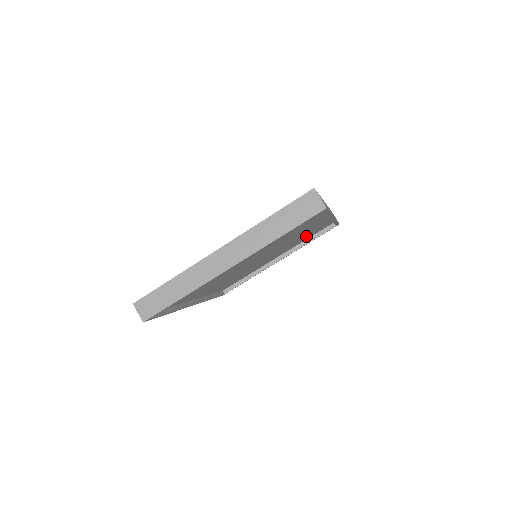
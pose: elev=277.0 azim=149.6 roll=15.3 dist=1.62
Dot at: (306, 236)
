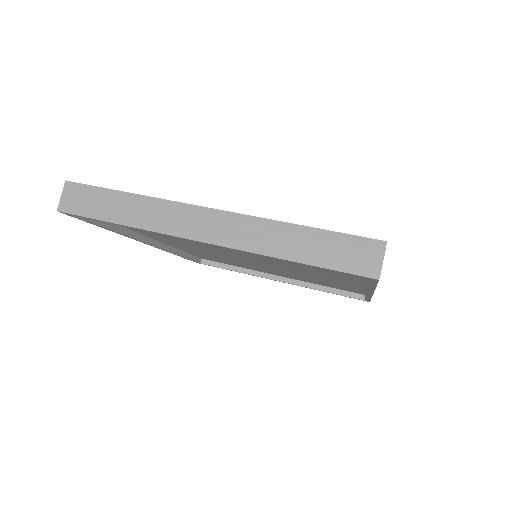
Dot at: (326, 283)
